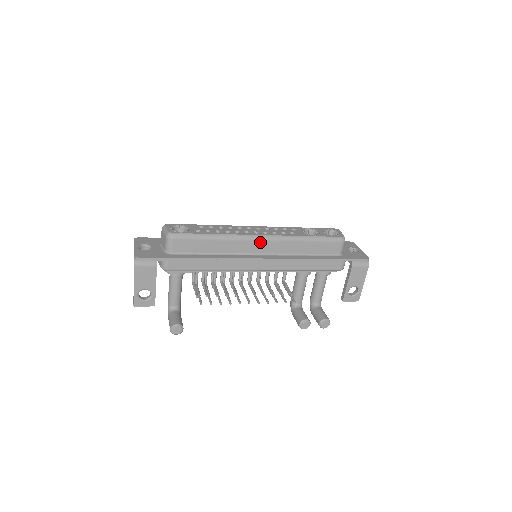
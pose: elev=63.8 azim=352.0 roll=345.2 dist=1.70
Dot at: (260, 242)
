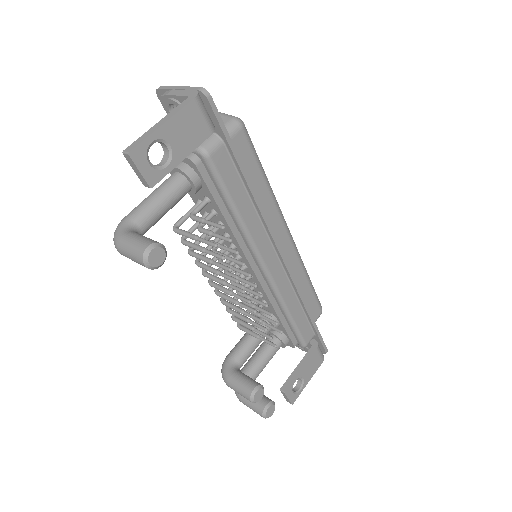
Dot at: (287, 237)
